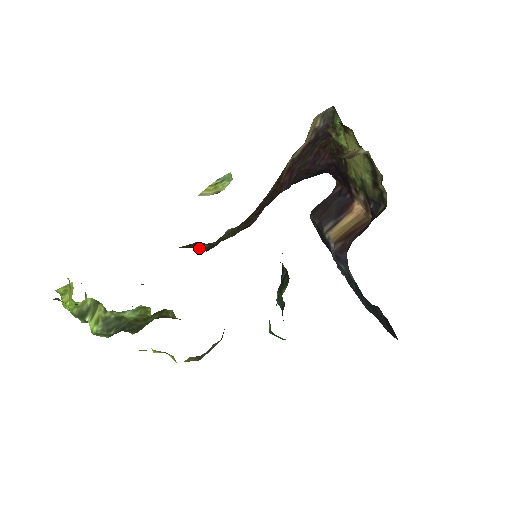
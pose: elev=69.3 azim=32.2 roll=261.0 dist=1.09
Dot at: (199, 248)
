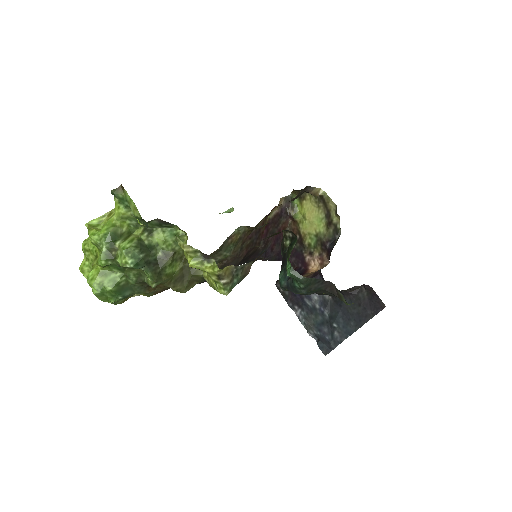
Dot at: occluded
